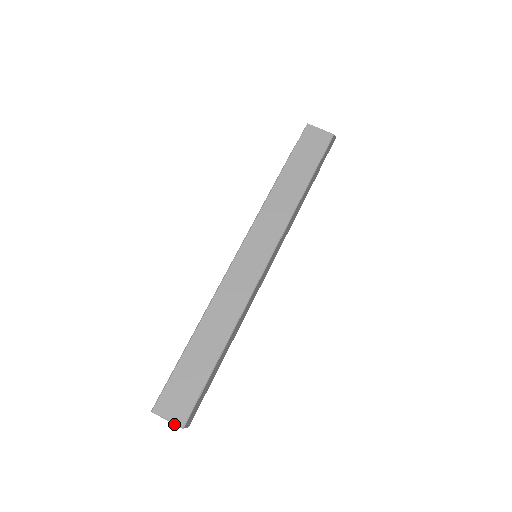
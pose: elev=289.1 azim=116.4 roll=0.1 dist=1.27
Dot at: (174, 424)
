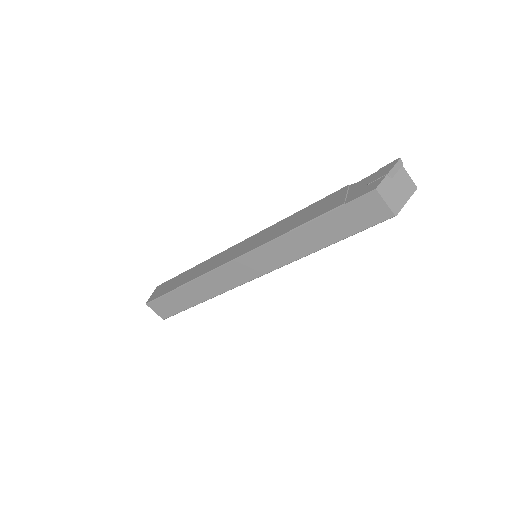
Dot at: (159, 315)
